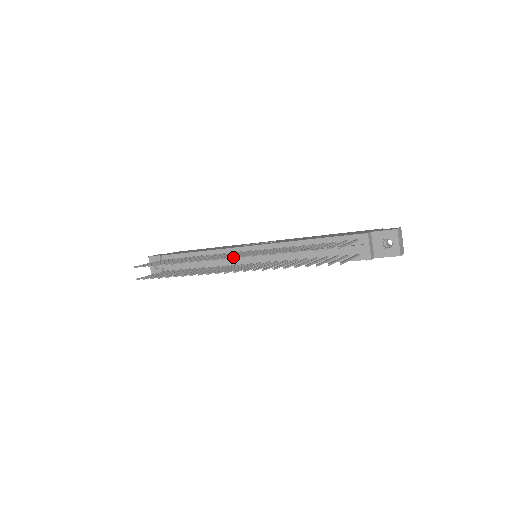
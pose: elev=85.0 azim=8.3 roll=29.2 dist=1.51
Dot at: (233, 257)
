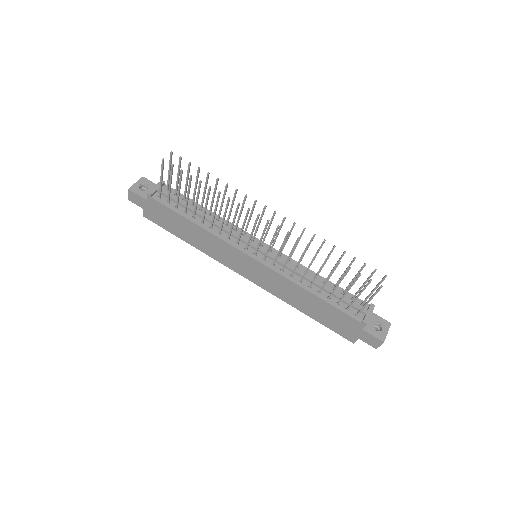
Dot at: (285, 218)
